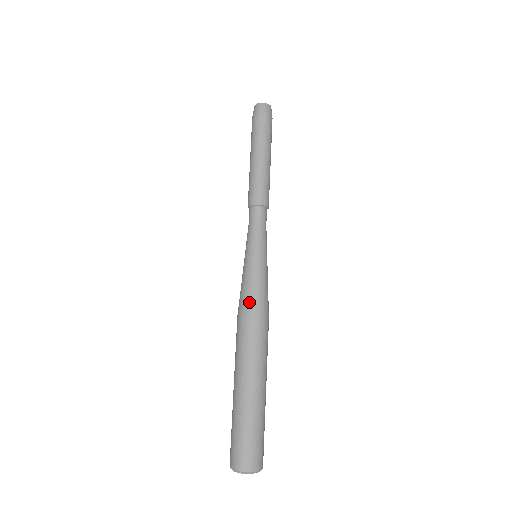
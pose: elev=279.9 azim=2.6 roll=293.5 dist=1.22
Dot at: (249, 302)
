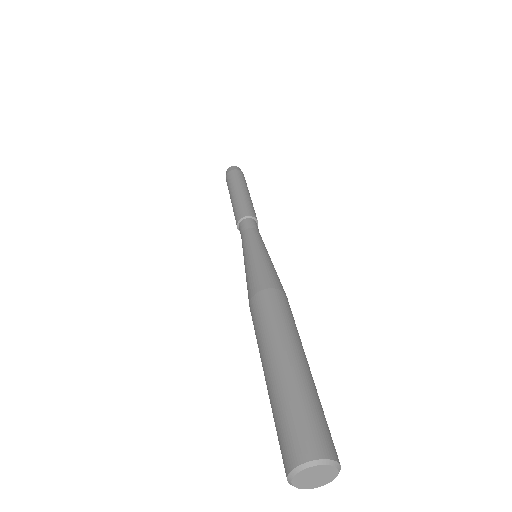
Dot at: (252, 284)
